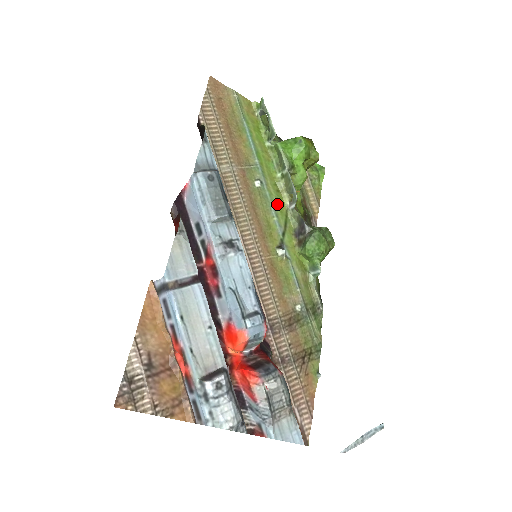
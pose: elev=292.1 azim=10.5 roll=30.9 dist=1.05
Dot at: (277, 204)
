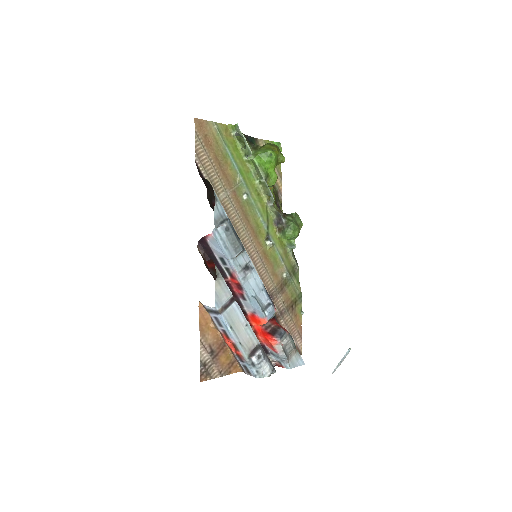
Dot at: (260, 206)
